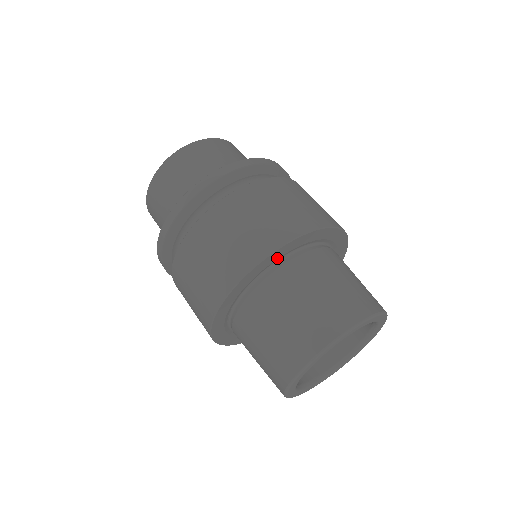
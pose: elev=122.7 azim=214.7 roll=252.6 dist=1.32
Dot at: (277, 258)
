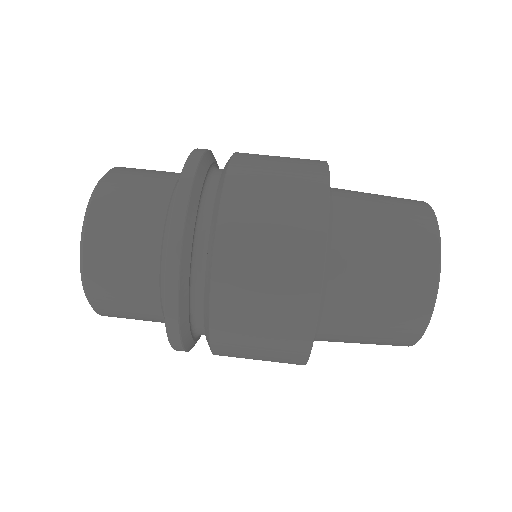
Dot at: occluded
